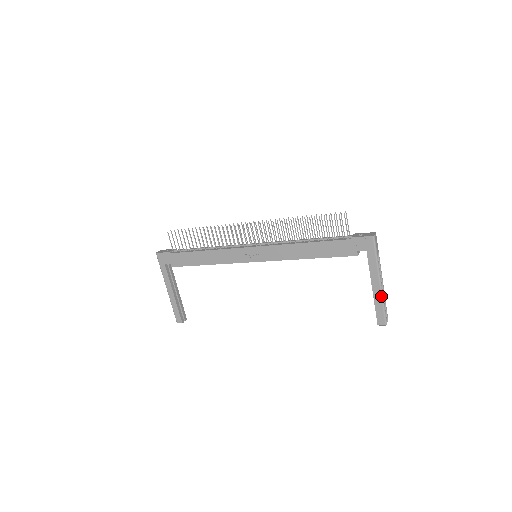
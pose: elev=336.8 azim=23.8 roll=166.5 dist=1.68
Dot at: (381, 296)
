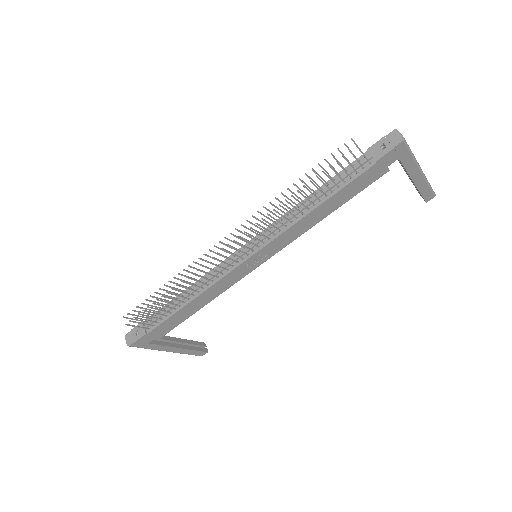
Dot at: (426, 181)
